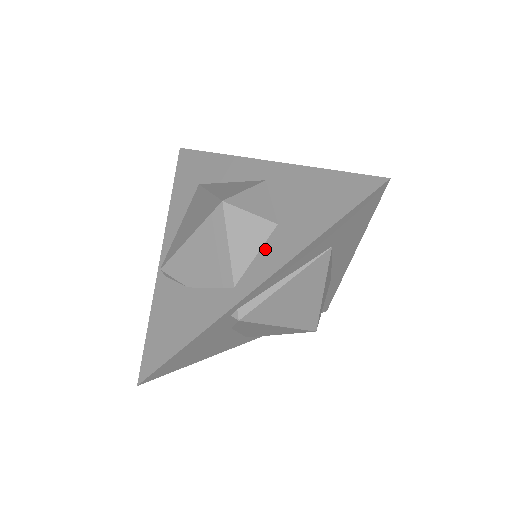
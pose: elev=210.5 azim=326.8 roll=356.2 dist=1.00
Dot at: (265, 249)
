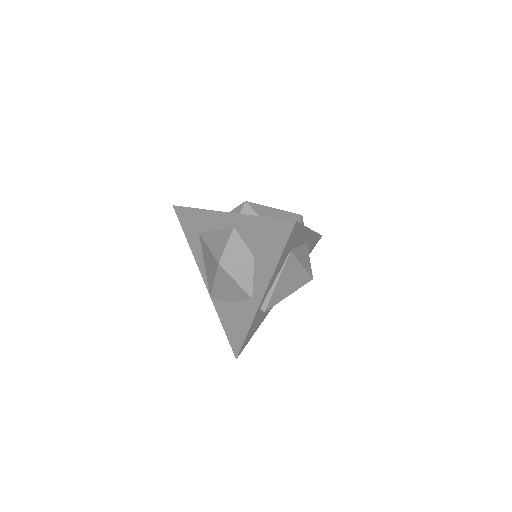
Dot at: (256, 274)
